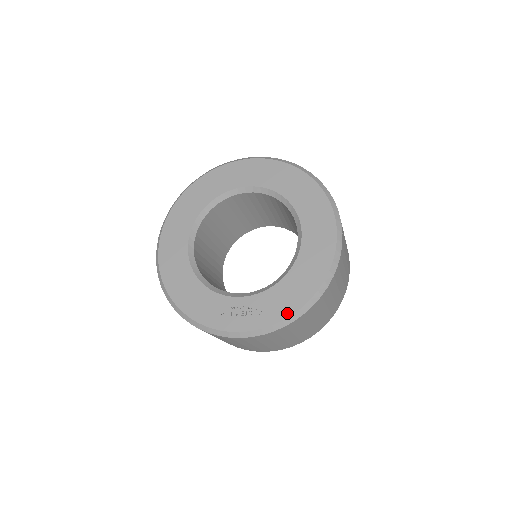
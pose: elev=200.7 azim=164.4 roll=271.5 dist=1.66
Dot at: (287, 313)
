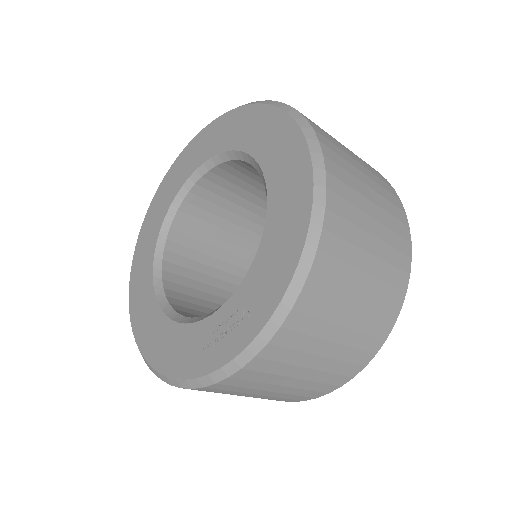
Dot at: (282, 286)
